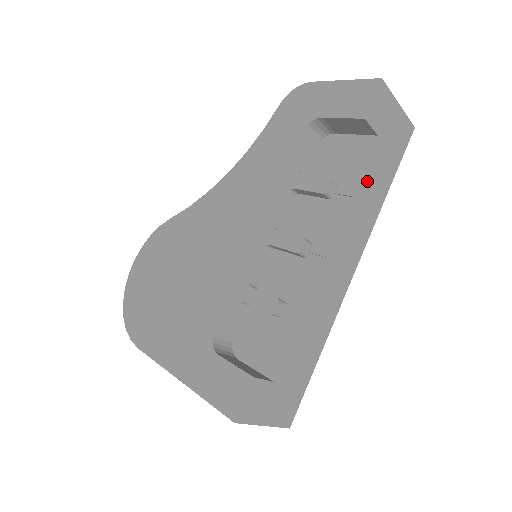
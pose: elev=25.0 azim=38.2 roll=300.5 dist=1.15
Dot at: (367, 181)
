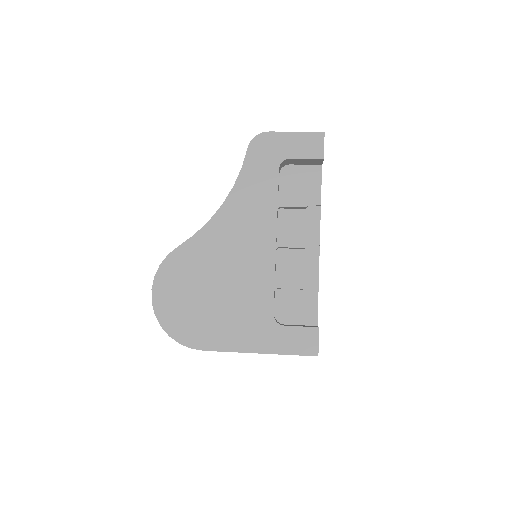
Dot at: occluded
